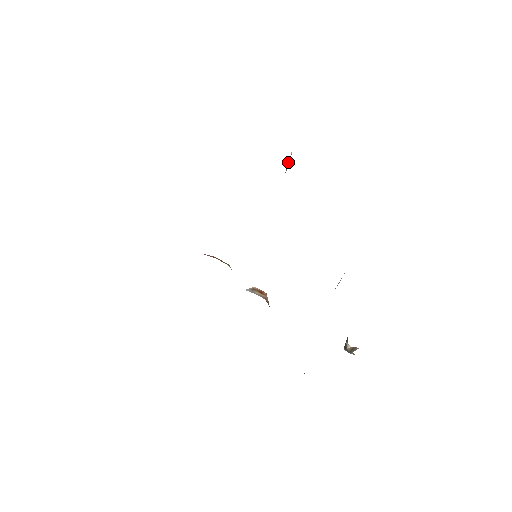
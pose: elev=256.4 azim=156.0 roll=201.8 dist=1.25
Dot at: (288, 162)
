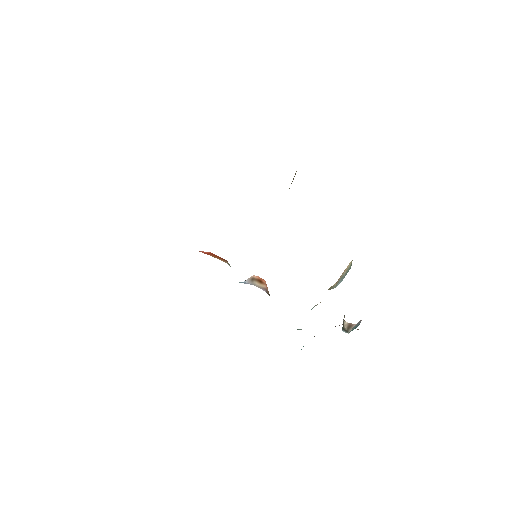
Dot at: (293, 178)
